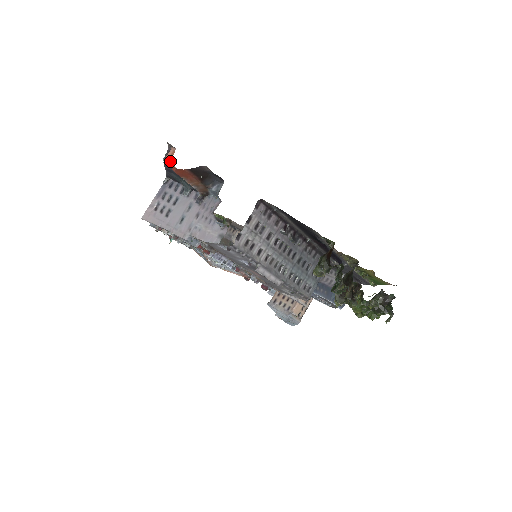
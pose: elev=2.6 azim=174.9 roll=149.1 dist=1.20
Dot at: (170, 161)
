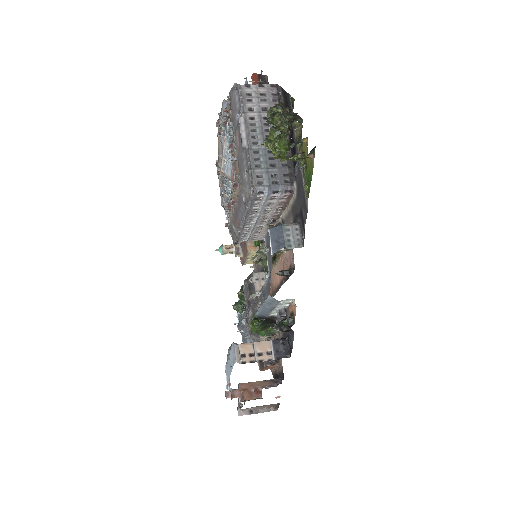
Dot at: occluded
